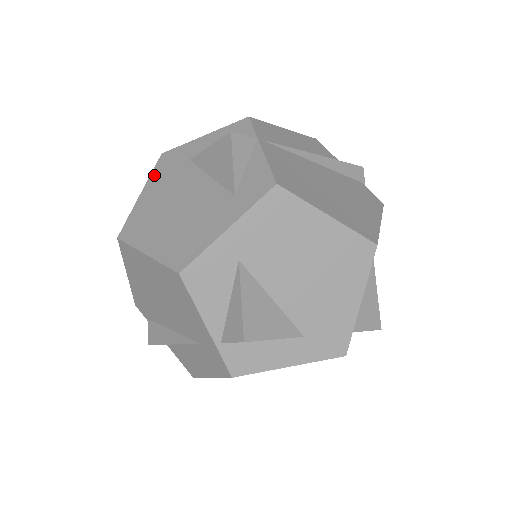
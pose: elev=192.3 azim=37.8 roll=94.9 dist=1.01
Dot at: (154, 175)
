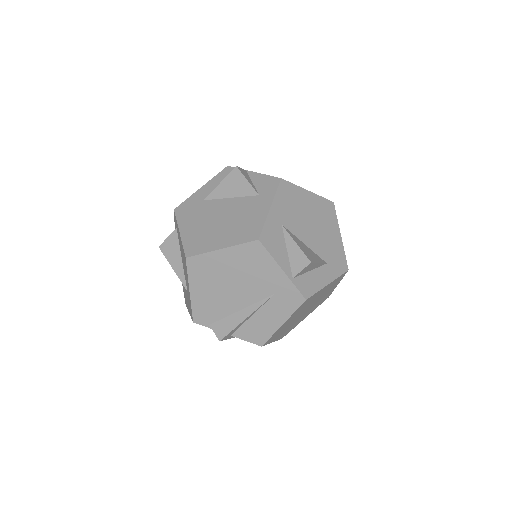
Dot at: (181, 220)
